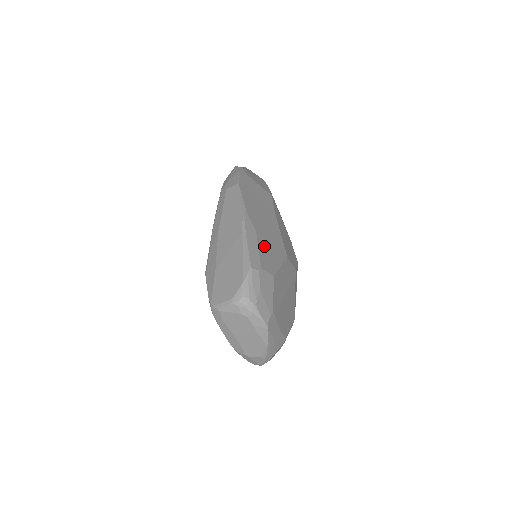
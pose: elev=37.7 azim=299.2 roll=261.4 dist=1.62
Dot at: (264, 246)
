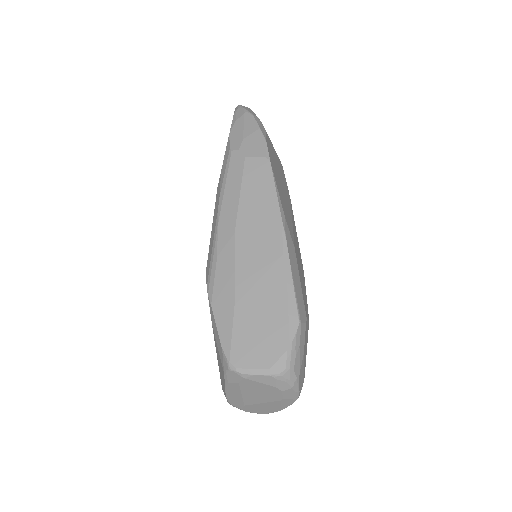
Dot at: (300, 272)
